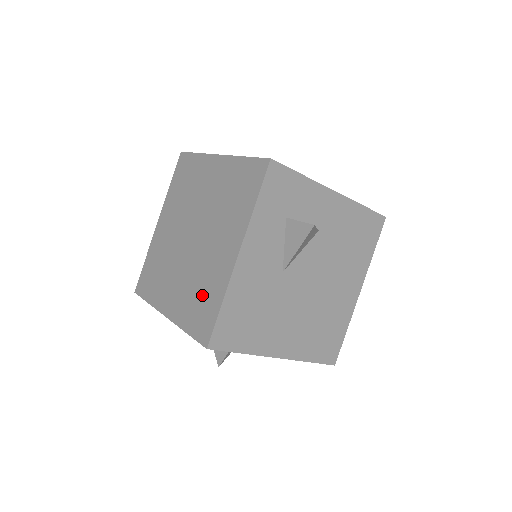
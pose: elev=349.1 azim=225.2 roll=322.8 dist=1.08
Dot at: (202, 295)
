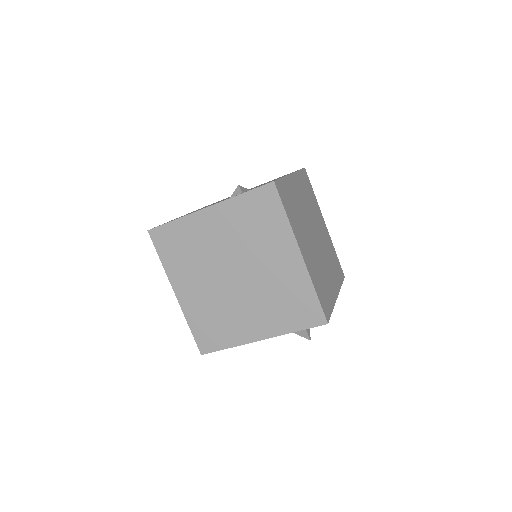
Dot at: (217, 325)
